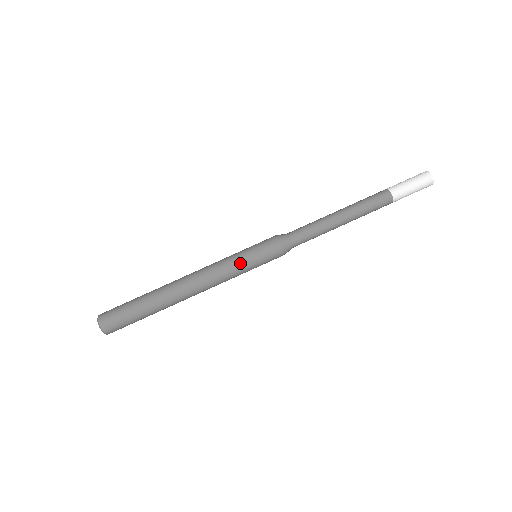
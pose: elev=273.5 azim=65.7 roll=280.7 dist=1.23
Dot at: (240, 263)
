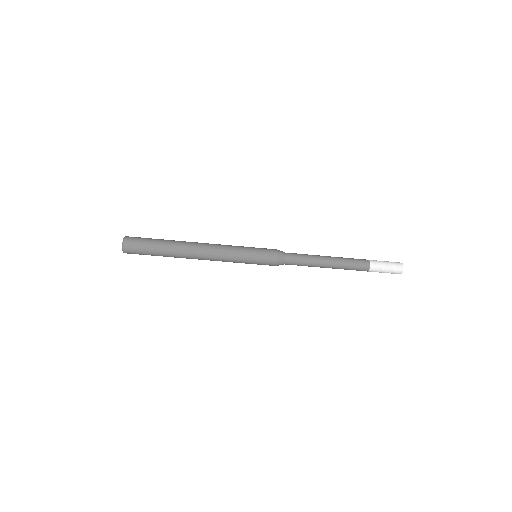
Dot at: (242, 261)
